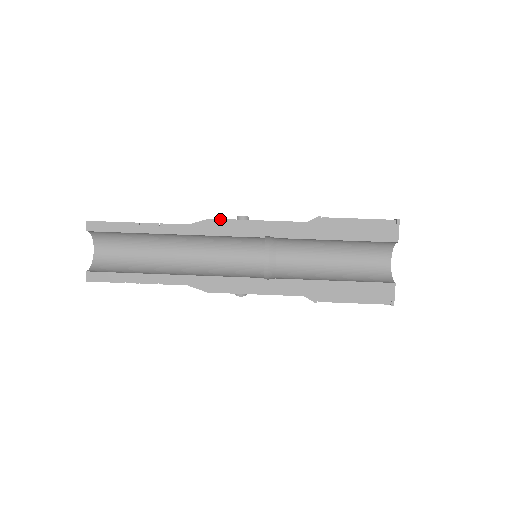
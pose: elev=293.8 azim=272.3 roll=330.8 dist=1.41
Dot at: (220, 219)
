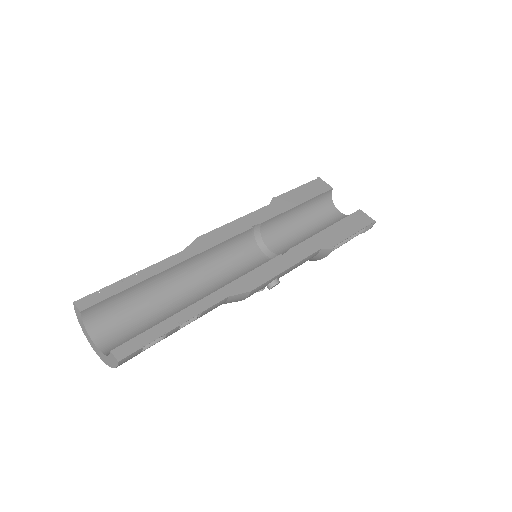
Dot at: (206, 233)
